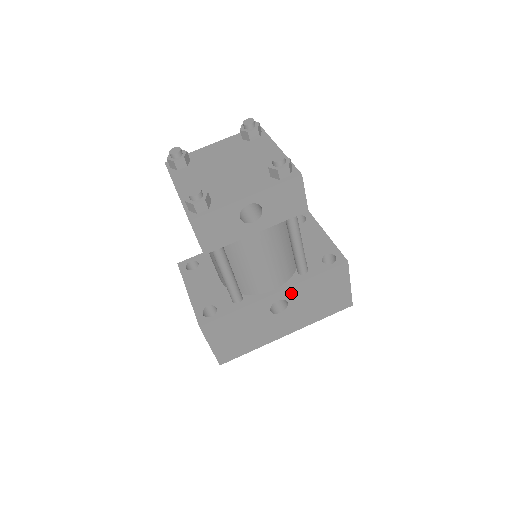
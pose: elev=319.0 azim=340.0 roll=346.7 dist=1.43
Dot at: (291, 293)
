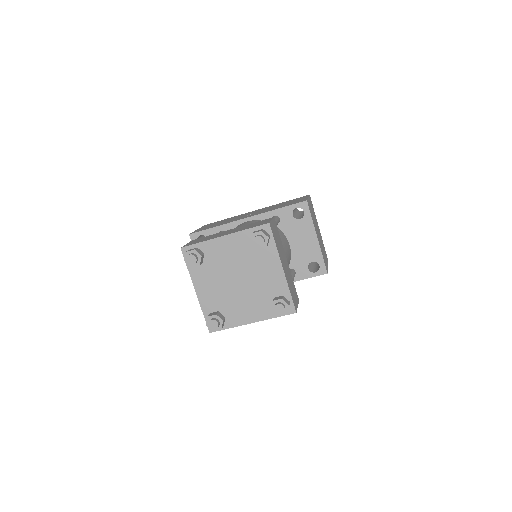
Dot at: occluded
